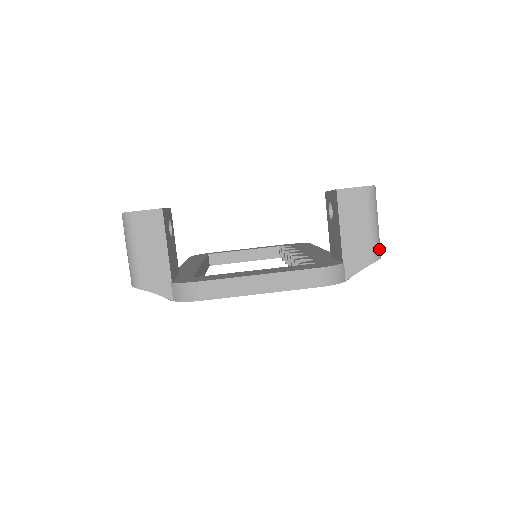
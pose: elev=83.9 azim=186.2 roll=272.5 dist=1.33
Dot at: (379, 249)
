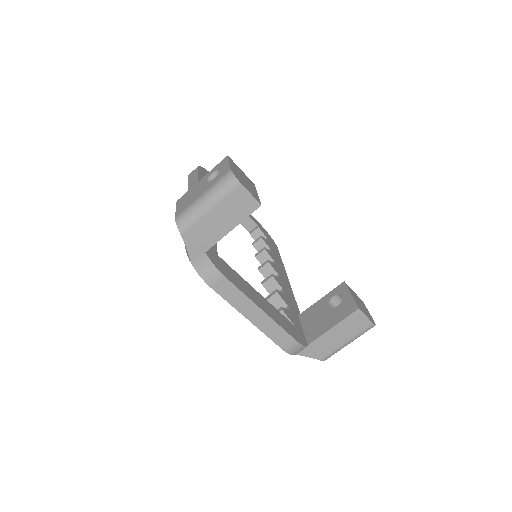
Dot at: occluded
